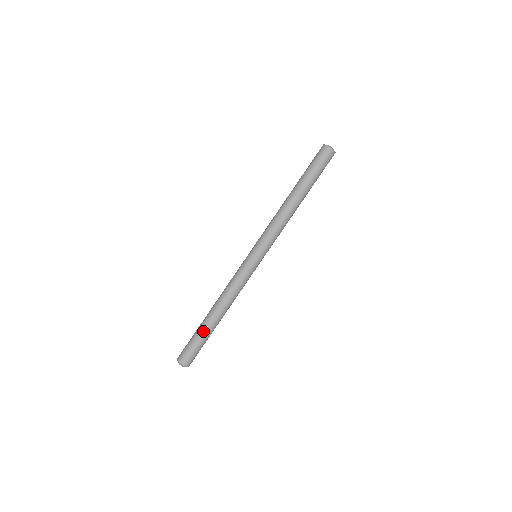
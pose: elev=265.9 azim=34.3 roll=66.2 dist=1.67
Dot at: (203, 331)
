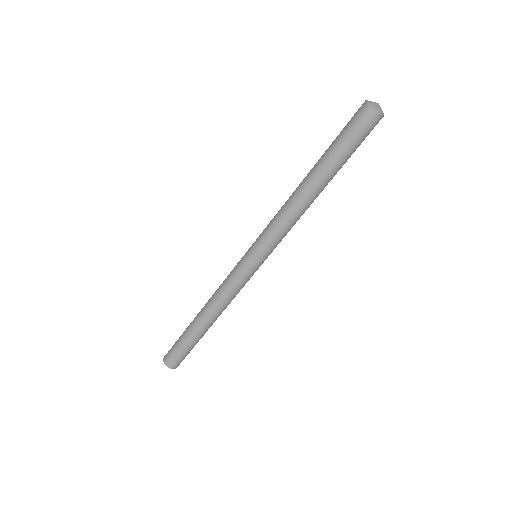
Dot at: (197, 340)
